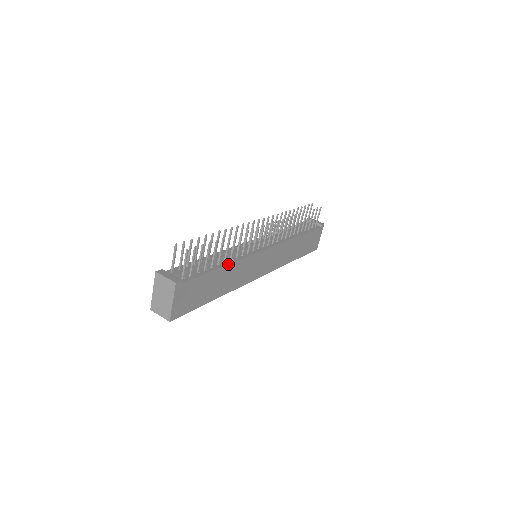
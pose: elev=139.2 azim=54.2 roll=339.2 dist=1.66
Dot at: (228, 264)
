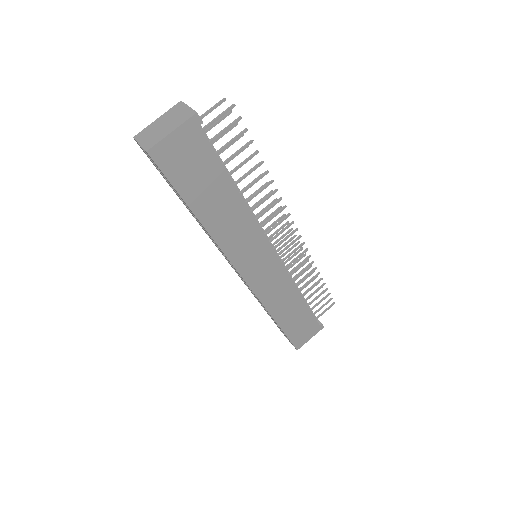
Dot at: occluded
